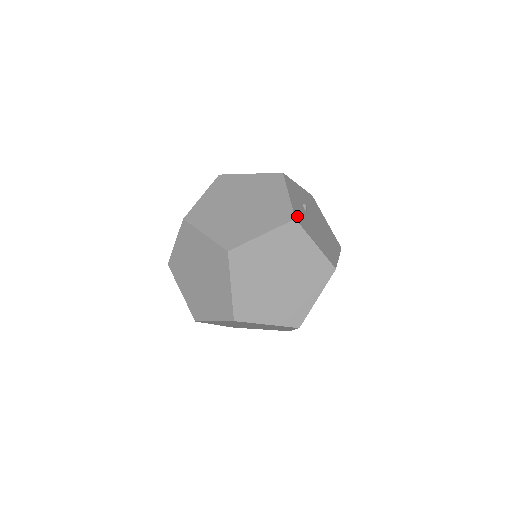
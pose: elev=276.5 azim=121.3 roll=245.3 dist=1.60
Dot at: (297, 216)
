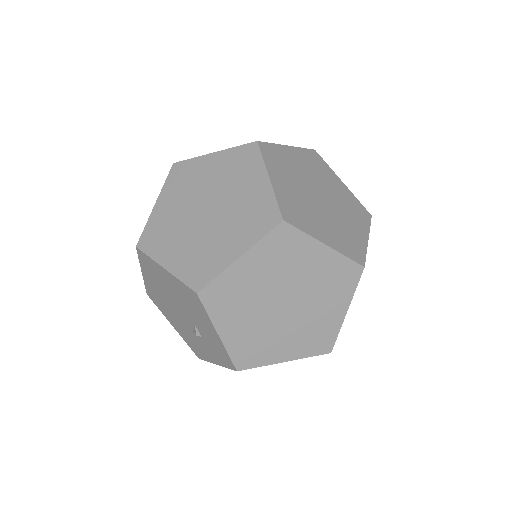
Dot at: occluded
